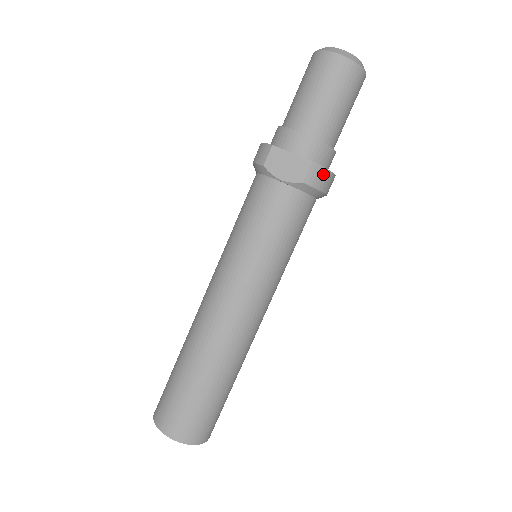
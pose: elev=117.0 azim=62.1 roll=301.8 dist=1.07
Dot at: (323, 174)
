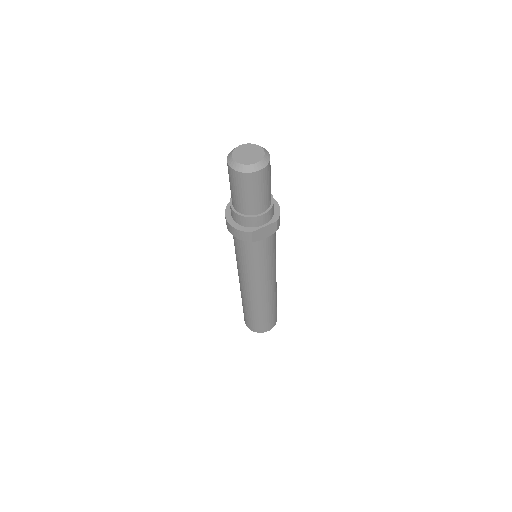
Dot at: occluded
